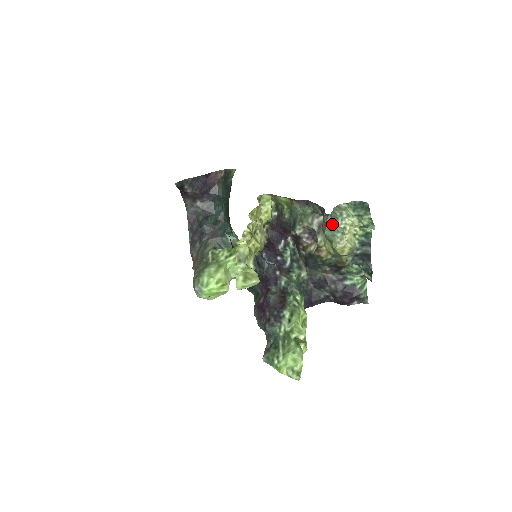
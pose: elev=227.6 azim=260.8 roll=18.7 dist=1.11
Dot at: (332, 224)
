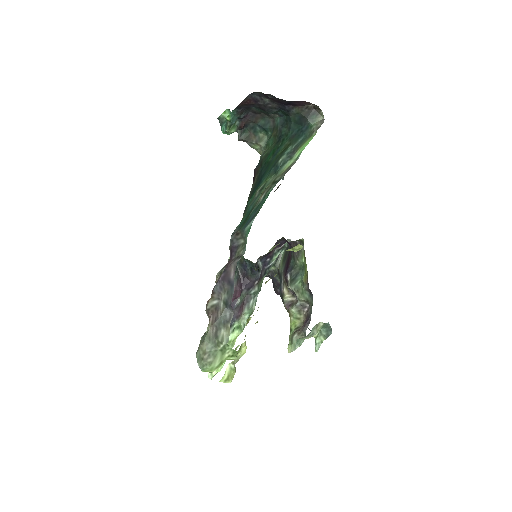
Dot at: (302, 338)
